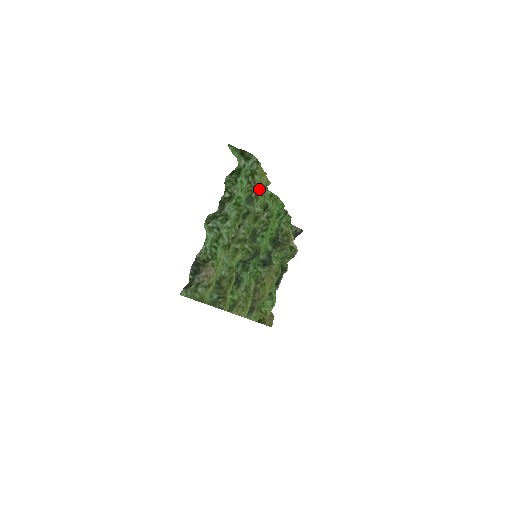
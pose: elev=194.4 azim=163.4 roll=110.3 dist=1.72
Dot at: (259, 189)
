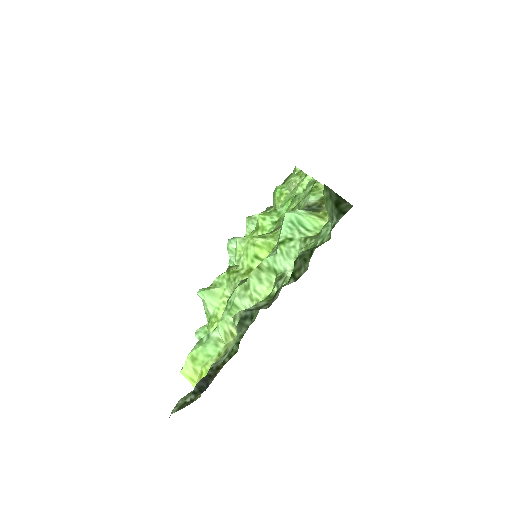
Dot at: (314, 206)
